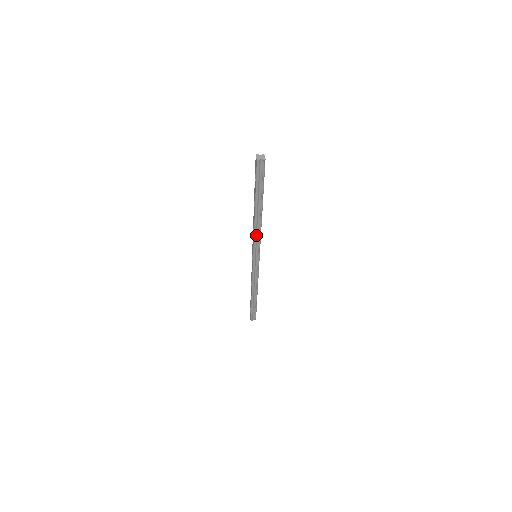
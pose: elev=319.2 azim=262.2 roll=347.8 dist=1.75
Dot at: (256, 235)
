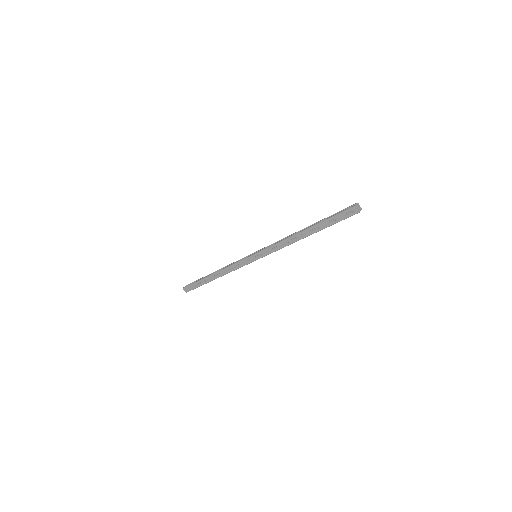
Dot at: (282, 247)
